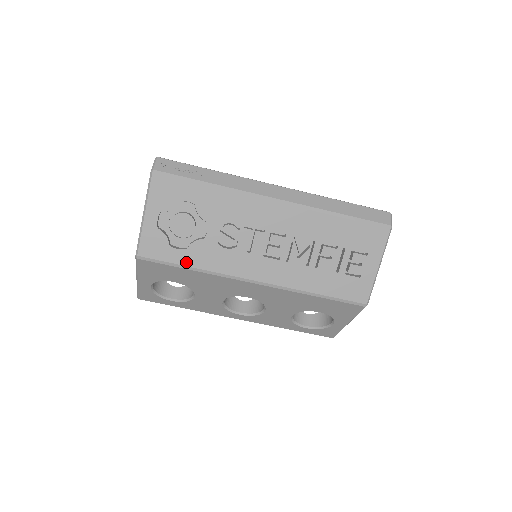
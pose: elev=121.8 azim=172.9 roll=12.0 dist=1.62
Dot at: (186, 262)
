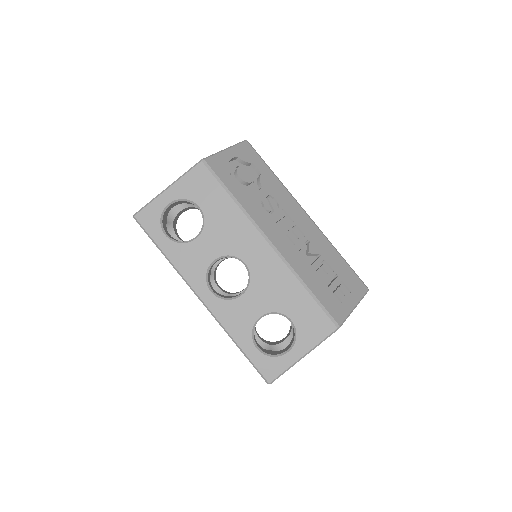
Dot at: (233, 191)
